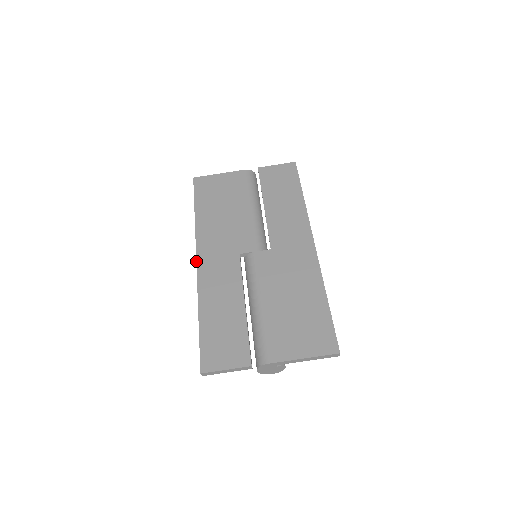
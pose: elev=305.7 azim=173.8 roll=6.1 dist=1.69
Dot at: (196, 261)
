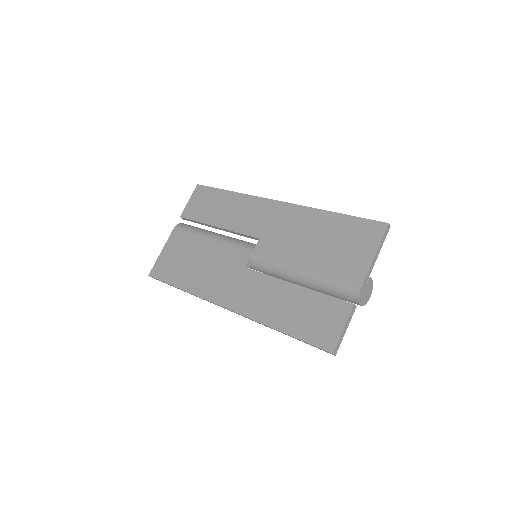
Dot at: occluded
